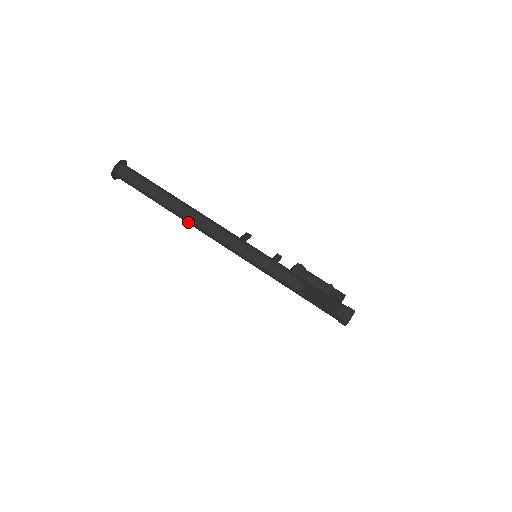
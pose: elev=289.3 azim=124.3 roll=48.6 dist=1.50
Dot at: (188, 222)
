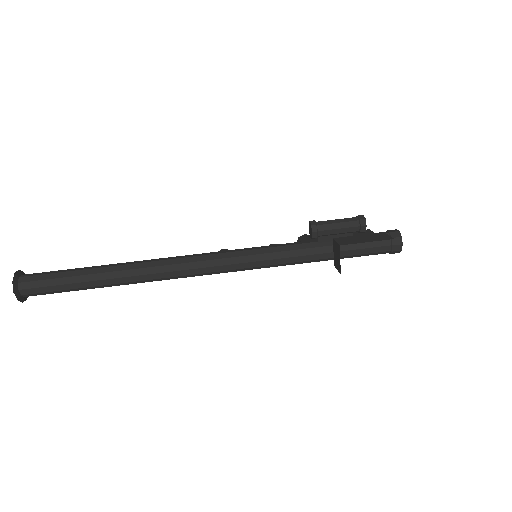
Dot at: (153, 278)
